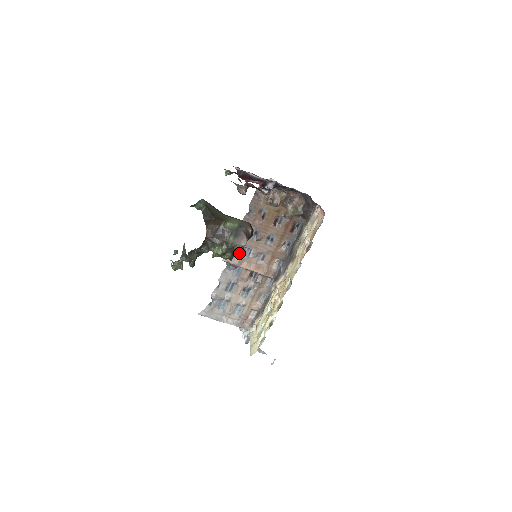
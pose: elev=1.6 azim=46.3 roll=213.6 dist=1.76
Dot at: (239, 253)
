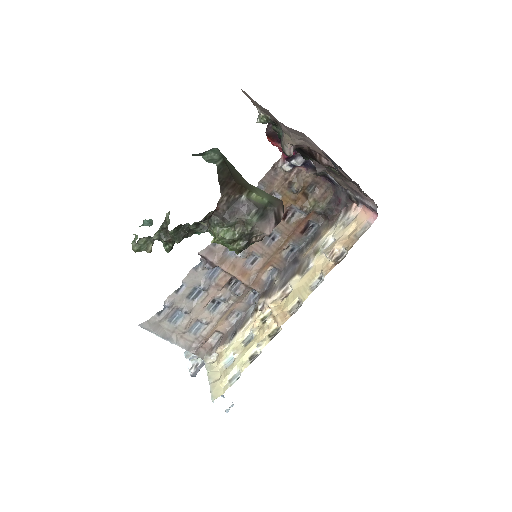
Dot at: (224, 247)
